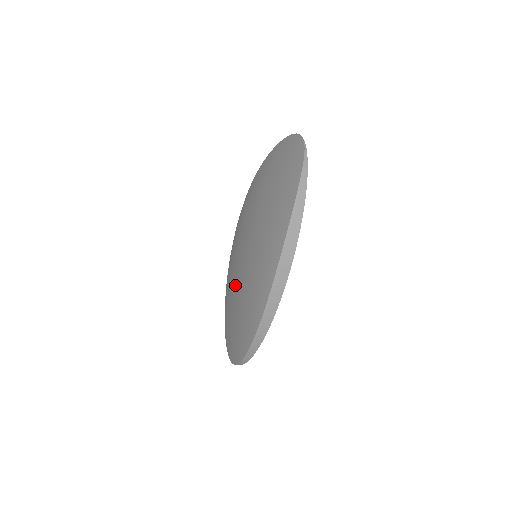
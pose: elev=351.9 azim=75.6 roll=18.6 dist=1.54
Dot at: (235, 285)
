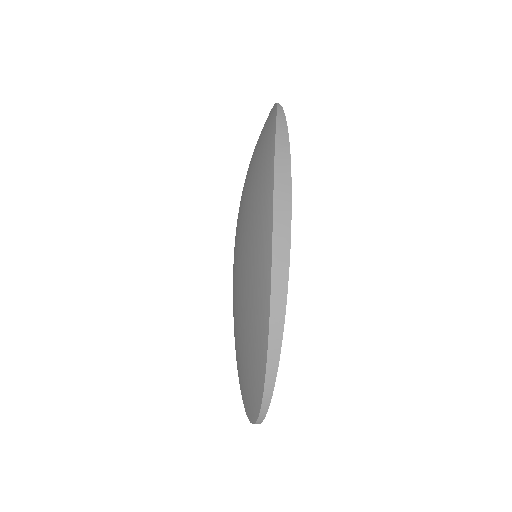
Dot at: (239, 306)
